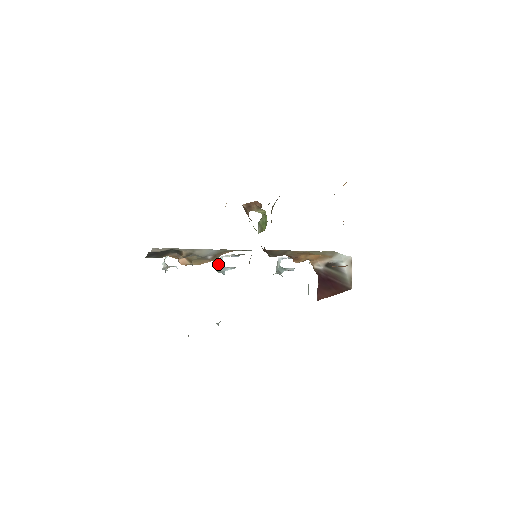
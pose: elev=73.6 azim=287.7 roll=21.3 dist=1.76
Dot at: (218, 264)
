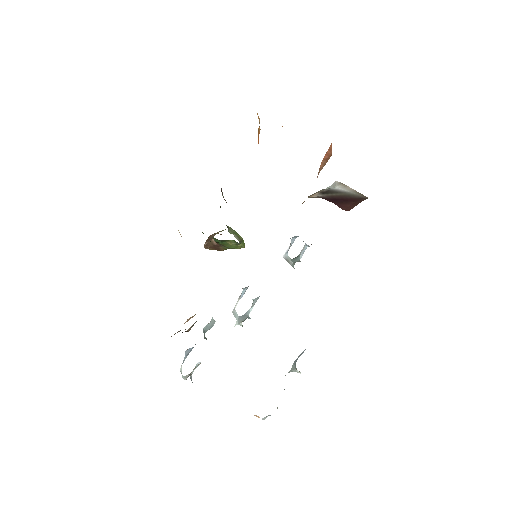
Dot at: occluded
